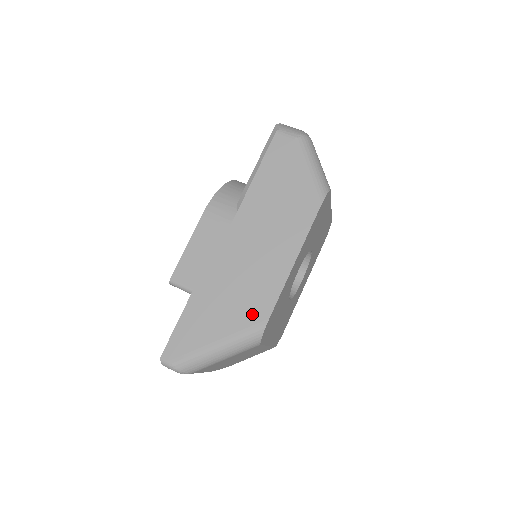
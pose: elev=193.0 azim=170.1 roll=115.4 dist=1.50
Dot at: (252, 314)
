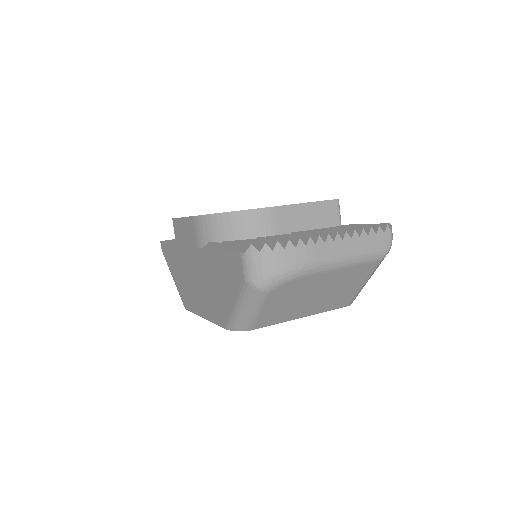
Dot at: (183, 295)
